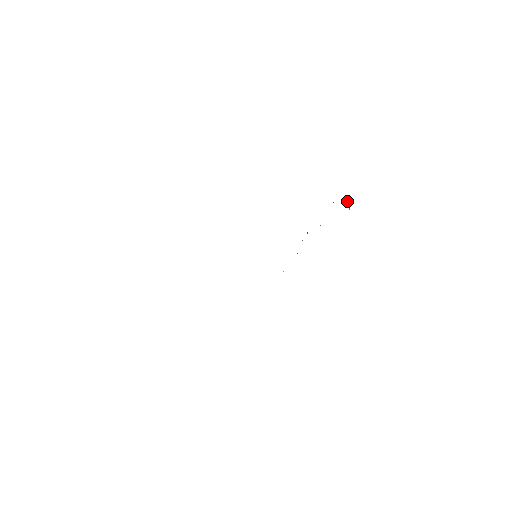
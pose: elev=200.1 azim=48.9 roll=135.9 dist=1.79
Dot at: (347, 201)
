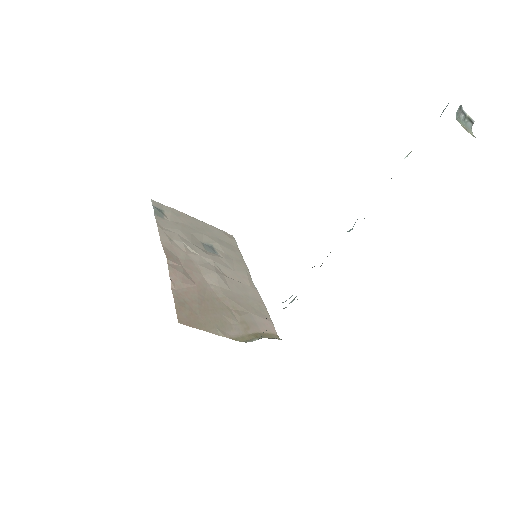
Dot at: (460, 115)
